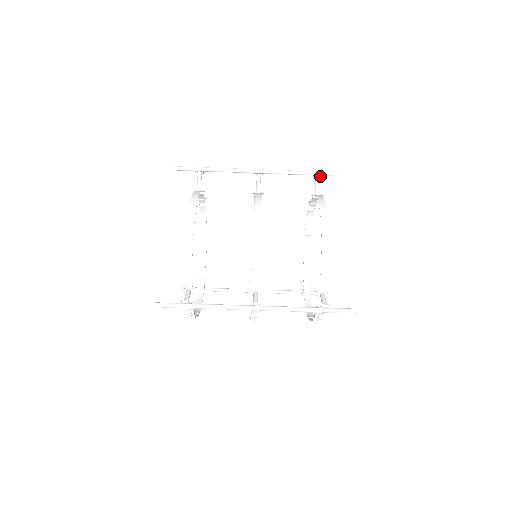
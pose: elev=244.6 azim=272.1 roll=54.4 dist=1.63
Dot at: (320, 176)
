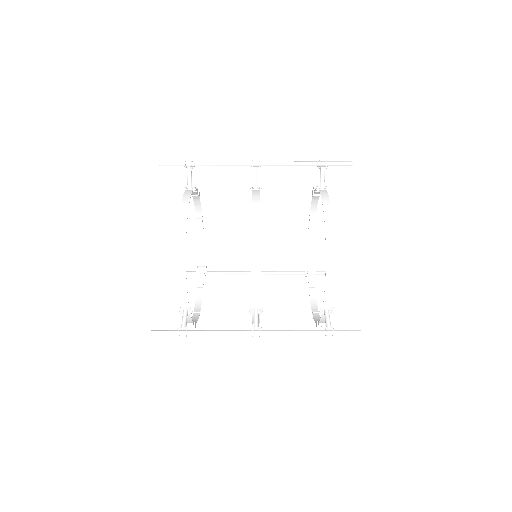
Dot at: (326, 167)
